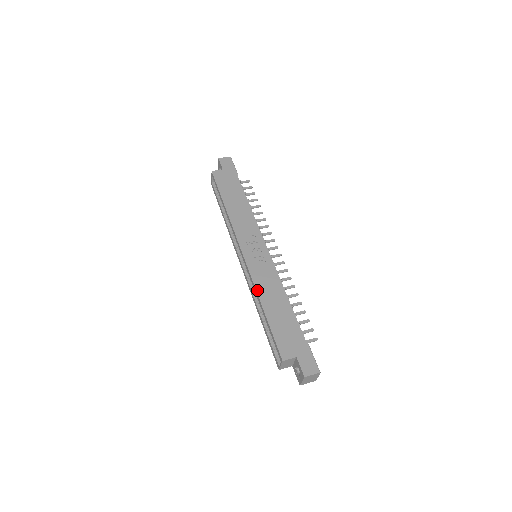
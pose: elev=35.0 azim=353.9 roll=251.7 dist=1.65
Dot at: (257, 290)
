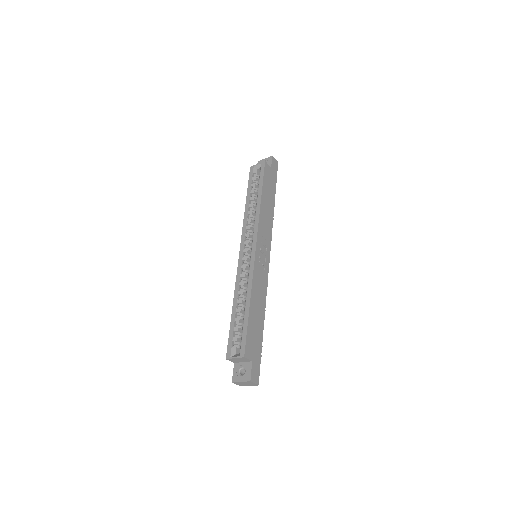
Dot at: (253, 286)
